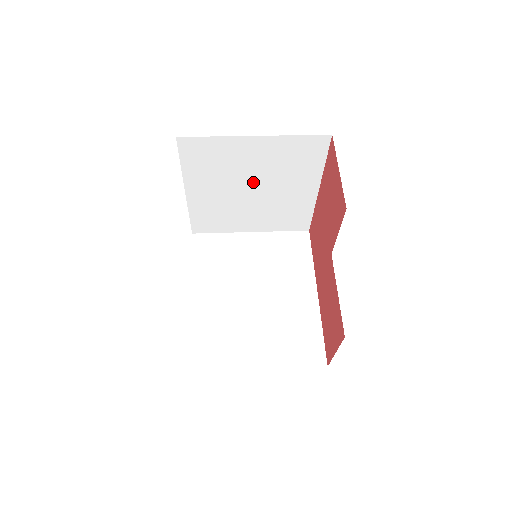
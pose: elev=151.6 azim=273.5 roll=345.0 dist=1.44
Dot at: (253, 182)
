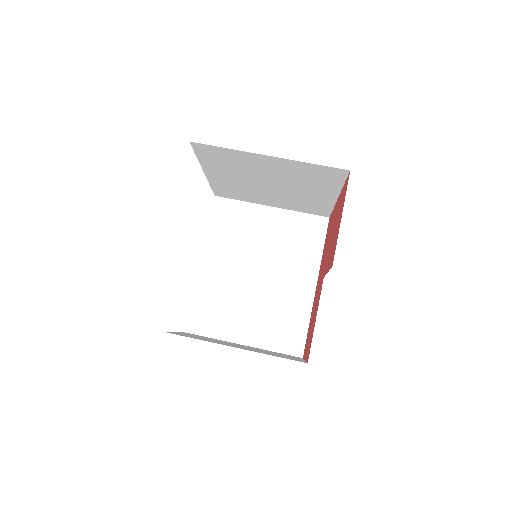
Dot at: (270, 180)
